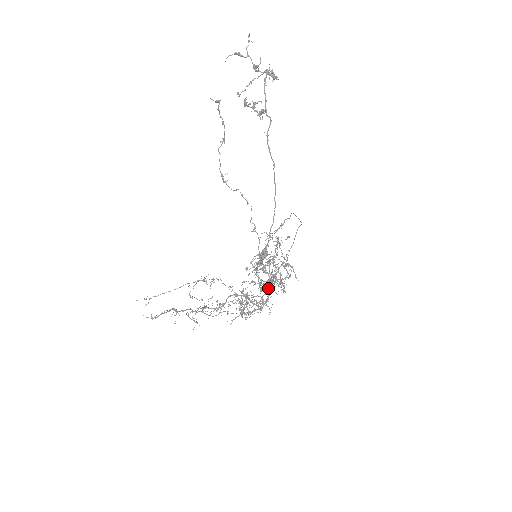
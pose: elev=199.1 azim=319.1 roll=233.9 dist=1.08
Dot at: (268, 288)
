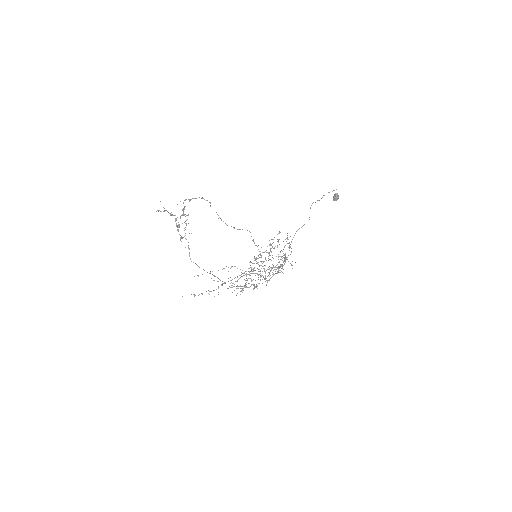
Dot at: occluded
